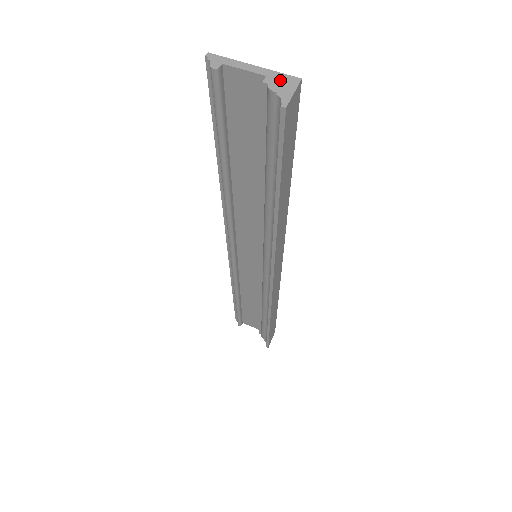
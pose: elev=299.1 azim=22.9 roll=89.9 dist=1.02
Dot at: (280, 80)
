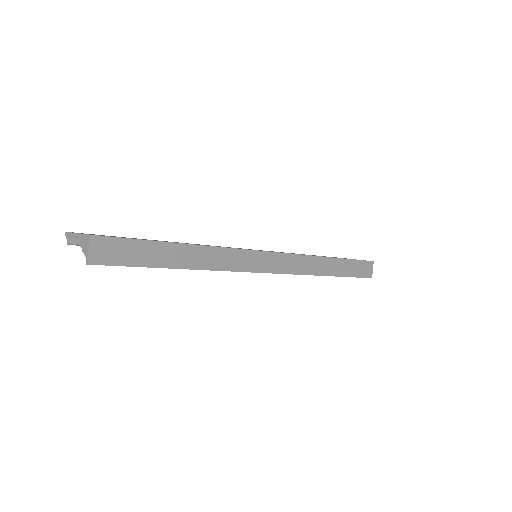
Dot at: (84, 241)
